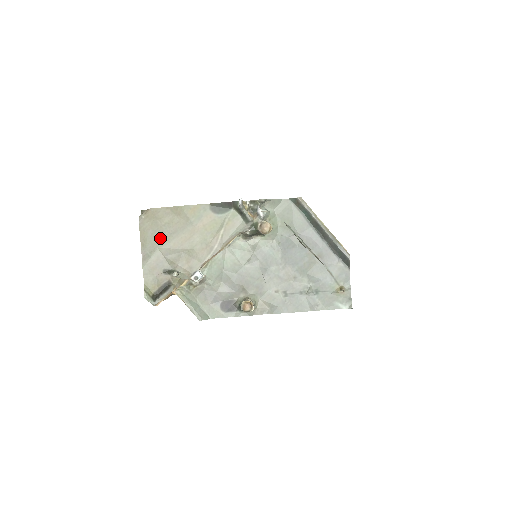
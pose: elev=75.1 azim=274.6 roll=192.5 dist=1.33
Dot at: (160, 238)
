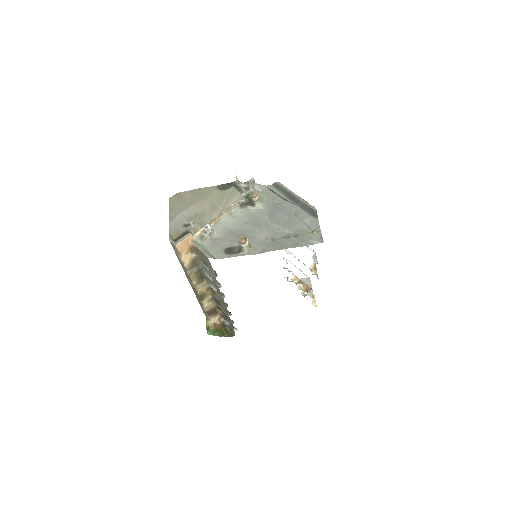
Dot at: (183, 207)
